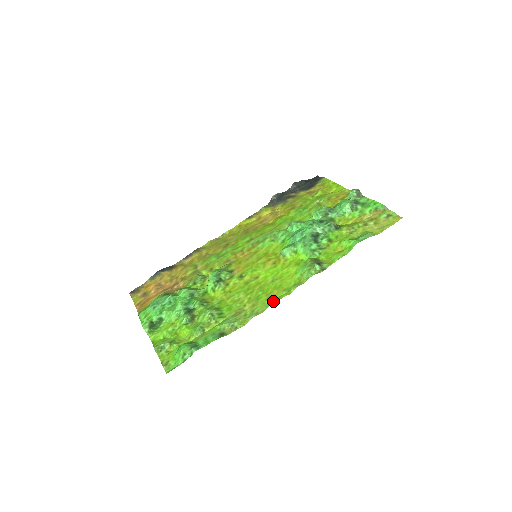
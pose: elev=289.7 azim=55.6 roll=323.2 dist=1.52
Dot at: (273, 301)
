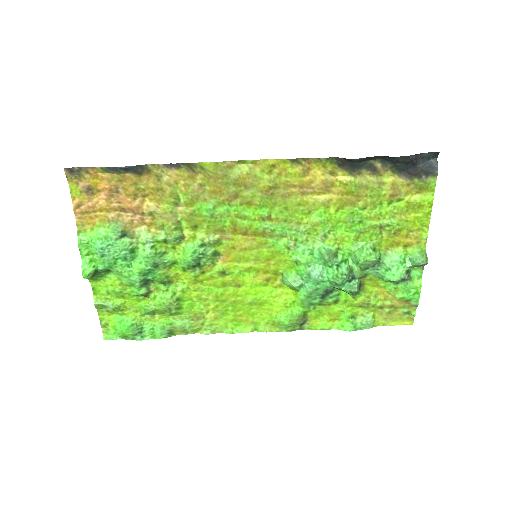
Dot at: (236, 328)
